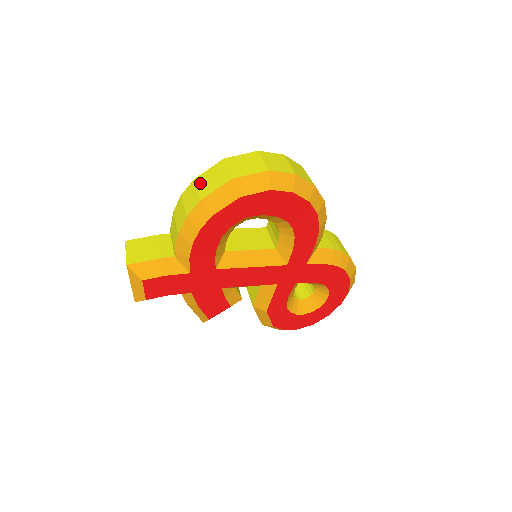
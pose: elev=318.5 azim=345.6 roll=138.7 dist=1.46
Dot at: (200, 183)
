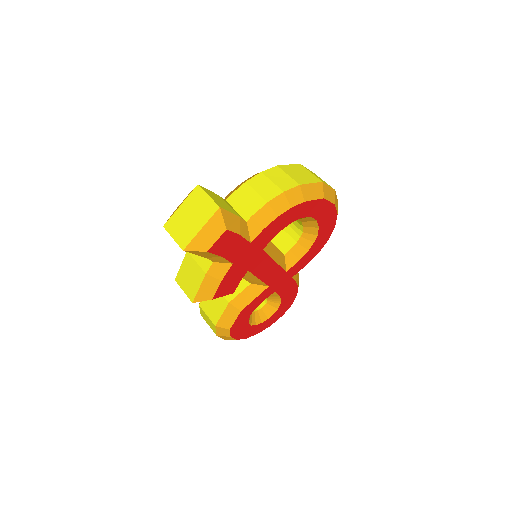
Dot at: (288, 171)
